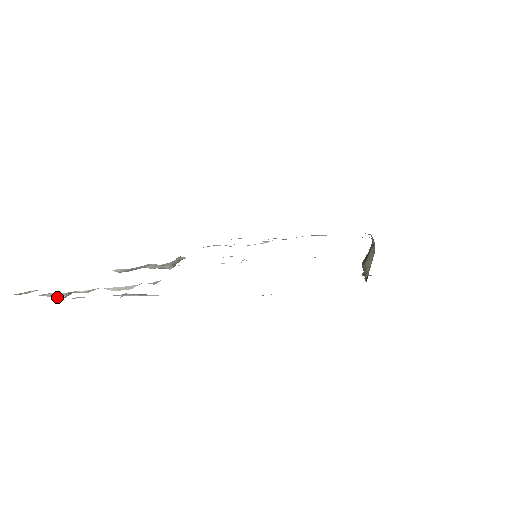
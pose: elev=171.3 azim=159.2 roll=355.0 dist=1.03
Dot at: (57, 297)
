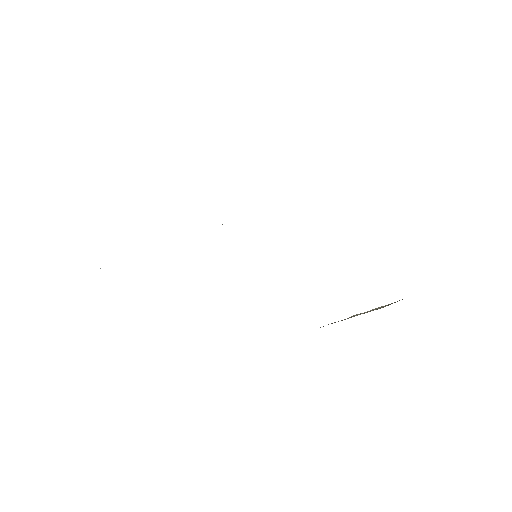
Dot at: occluded
